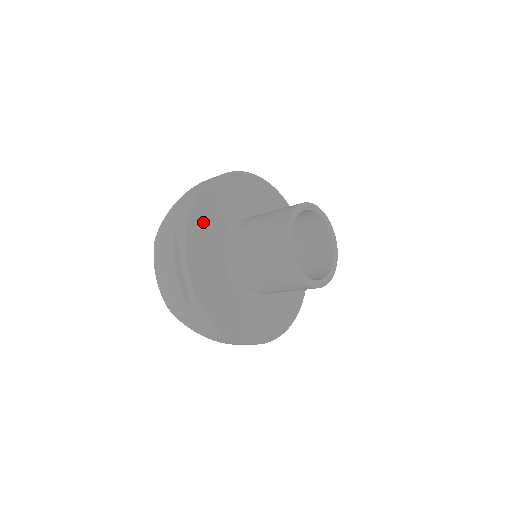
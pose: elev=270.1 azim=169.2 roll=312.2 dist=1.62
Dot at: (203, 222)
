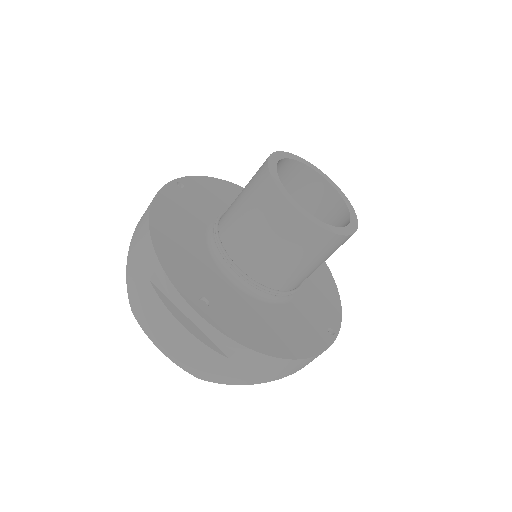
Dot at: (175, 249)
